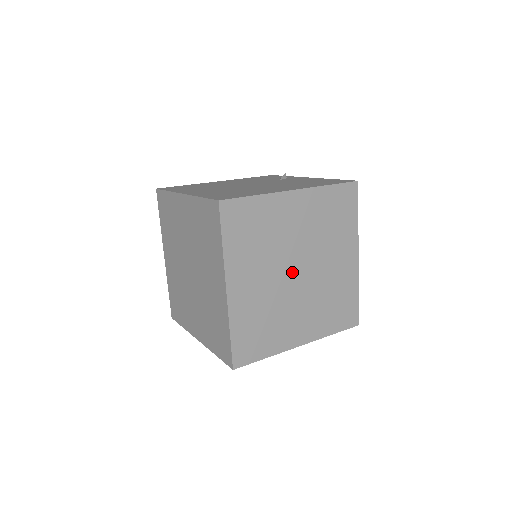
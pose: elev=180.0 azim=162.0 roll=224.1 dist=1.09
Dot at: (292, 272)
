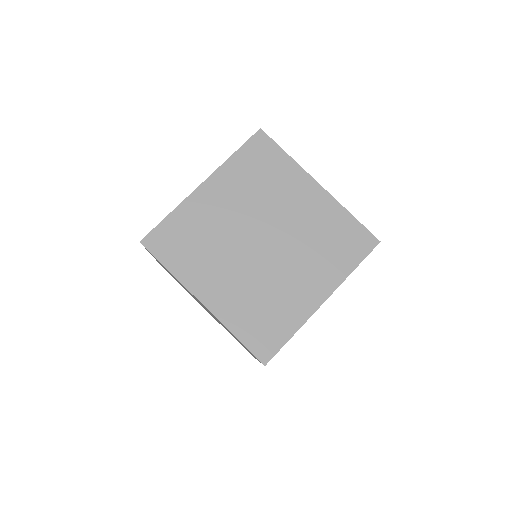
Dot at: (258, 236)
